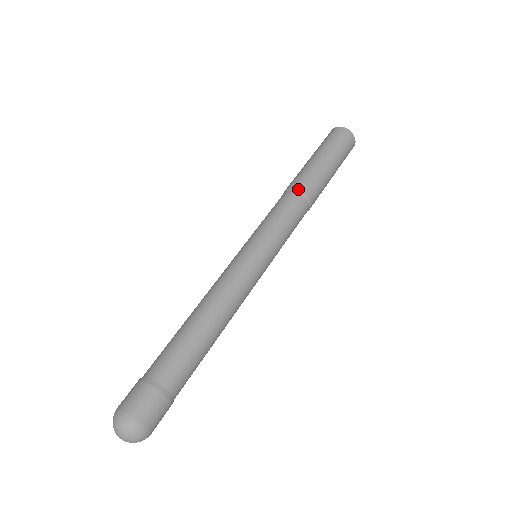
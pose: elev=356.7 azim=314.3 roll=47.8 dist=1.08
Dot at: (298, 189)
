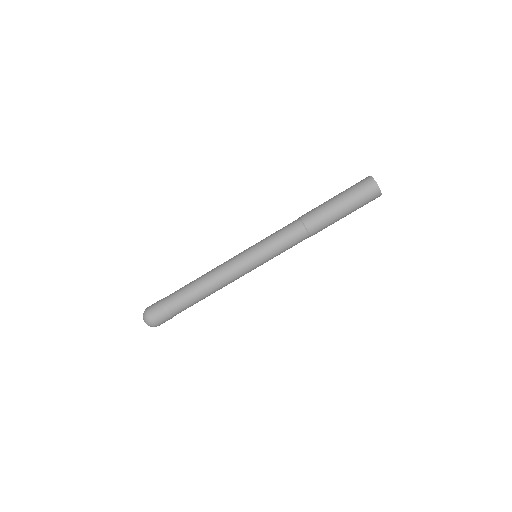
Dot at: (304, 222)
